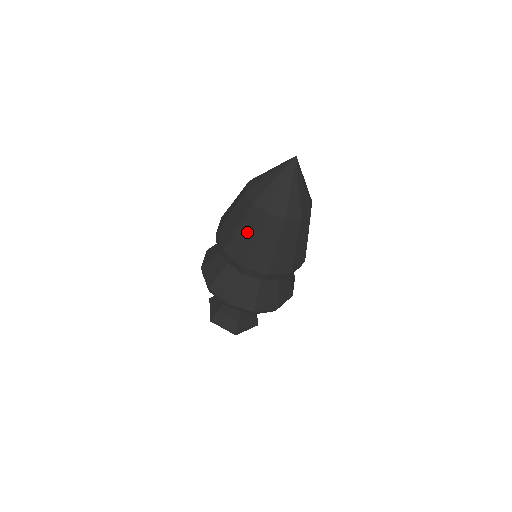
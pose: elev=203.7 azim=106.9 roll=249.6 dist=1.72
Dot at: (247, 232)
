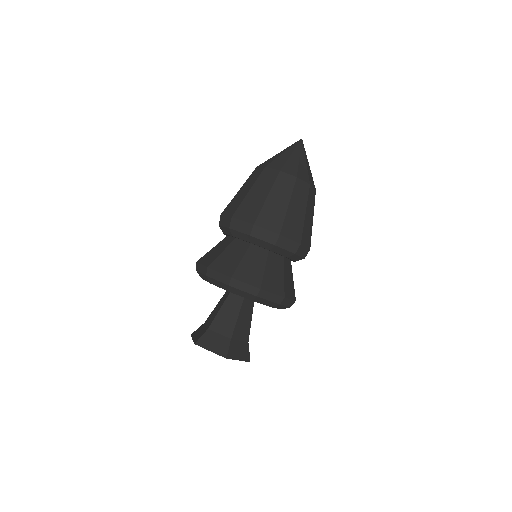
Dot at: (259, 191)
